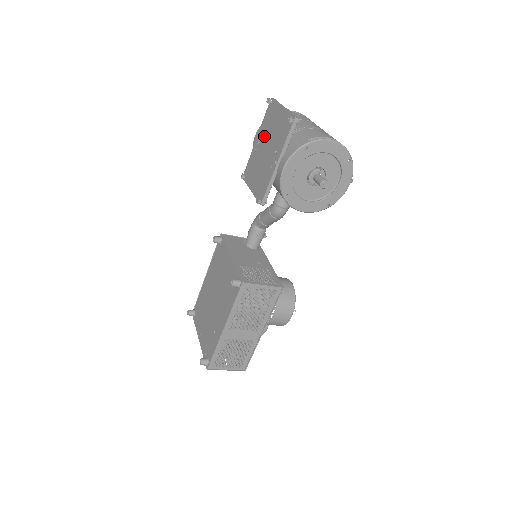
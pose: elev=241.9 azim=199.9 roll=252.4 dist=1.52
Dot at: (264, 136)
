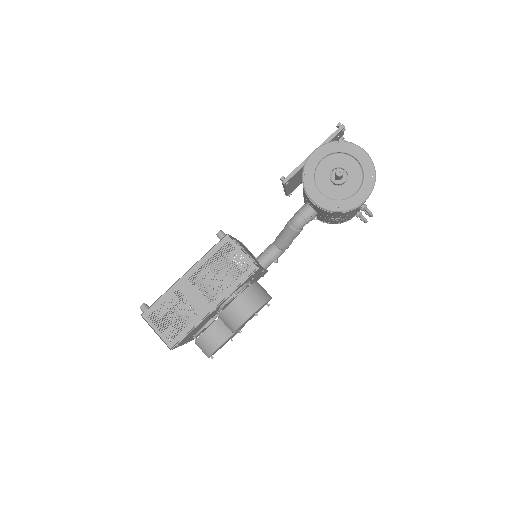
Dot at: occluded
